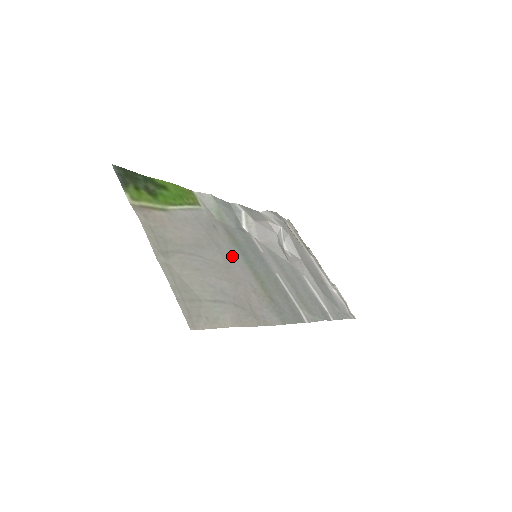
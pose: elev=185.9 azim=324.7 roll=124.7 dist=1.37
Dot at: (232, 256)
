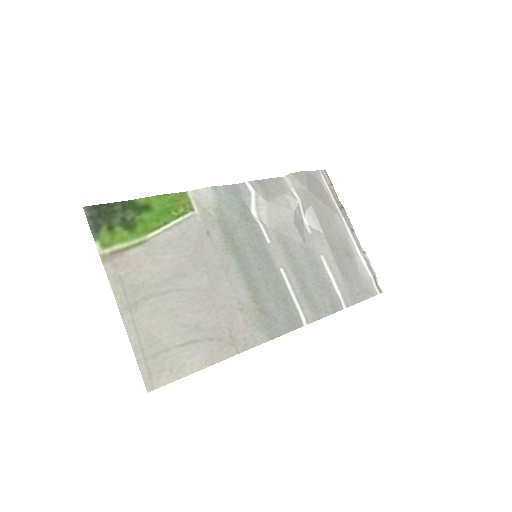
Dot at: (222, 270)
